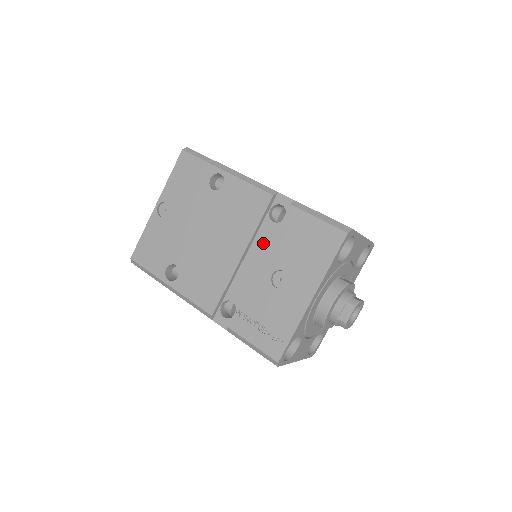
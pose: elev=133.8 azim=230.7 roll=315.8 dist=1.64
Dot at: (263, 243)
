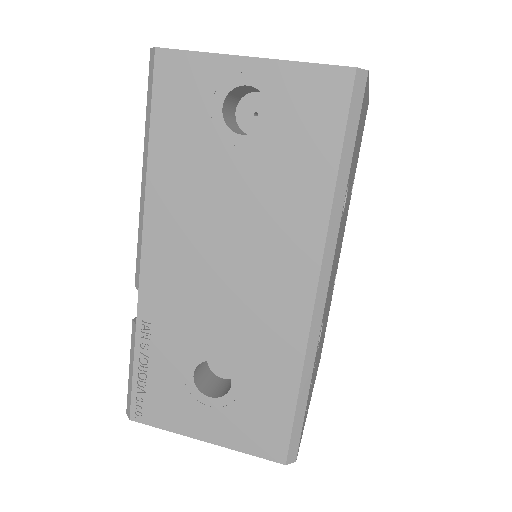
Dot at: occluded
